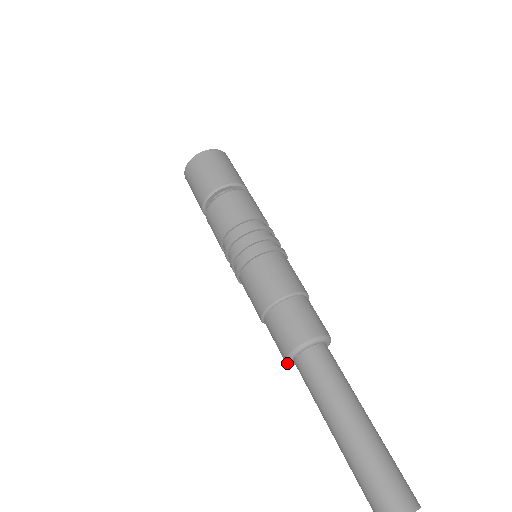
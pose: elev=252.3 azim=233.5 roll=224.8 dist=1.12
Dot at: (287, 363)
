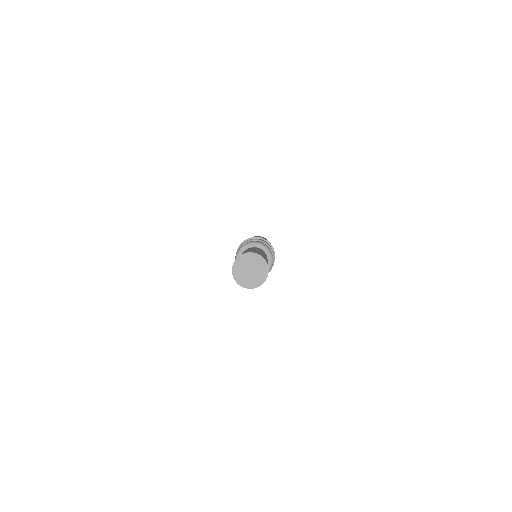
Dot at: occluded
